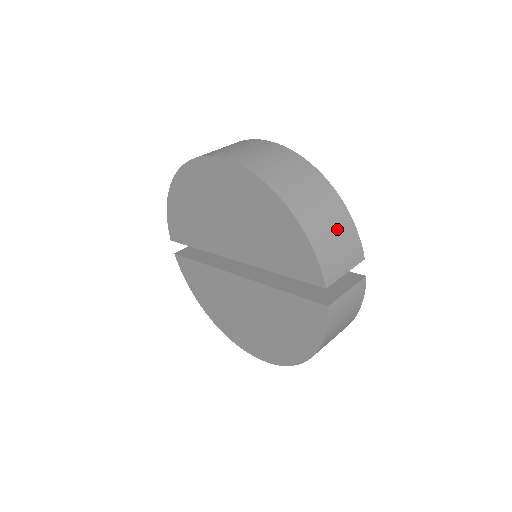
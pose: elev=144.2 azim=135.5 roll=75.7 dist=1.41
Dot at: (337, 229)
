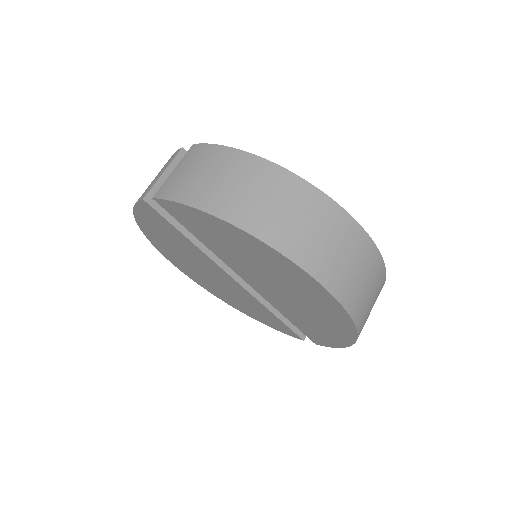
Dot at: occluded
